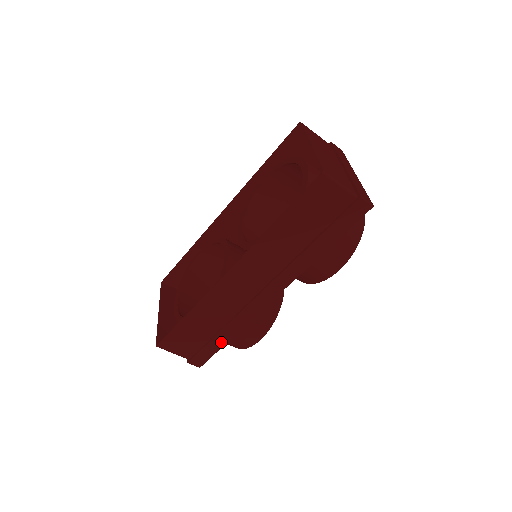
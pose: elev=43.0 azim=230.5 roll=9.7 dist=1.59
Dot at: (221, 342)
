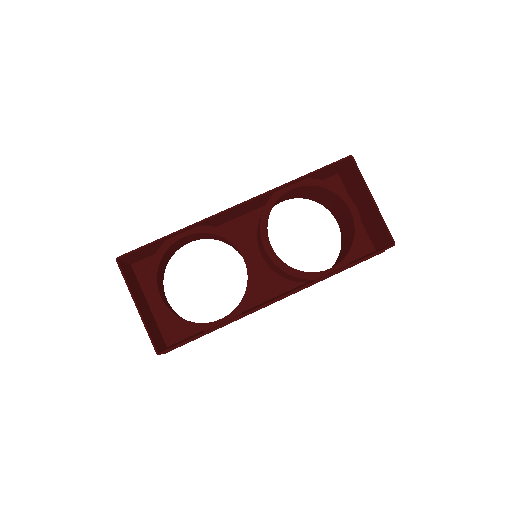
Dot at: occluded
